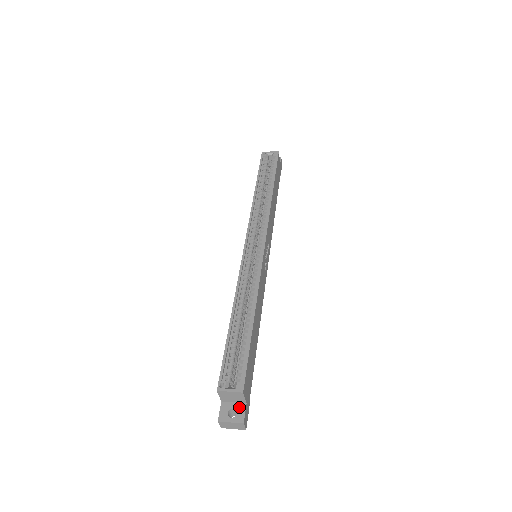
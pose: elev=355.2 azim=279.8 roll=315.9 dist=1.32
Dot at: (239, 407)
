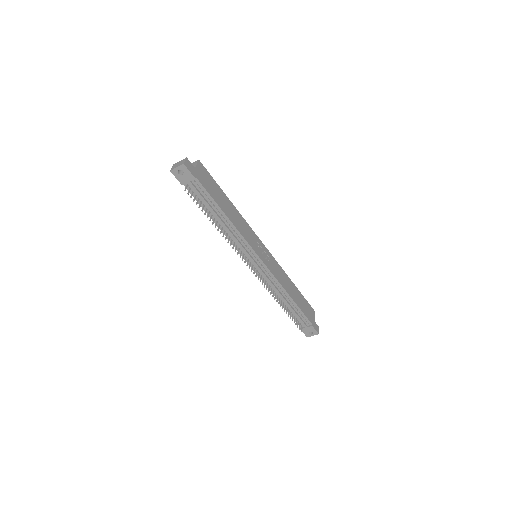
Dot at: occluded
